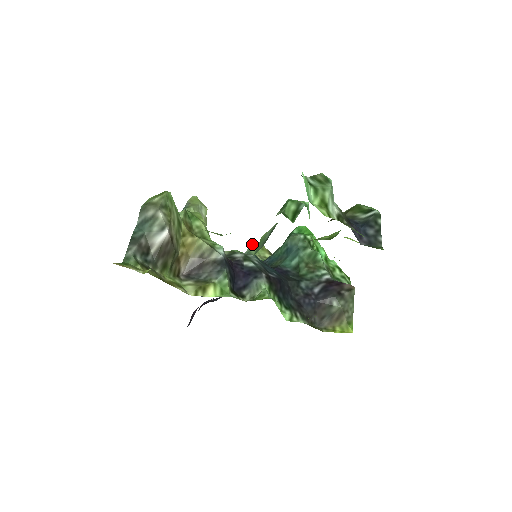
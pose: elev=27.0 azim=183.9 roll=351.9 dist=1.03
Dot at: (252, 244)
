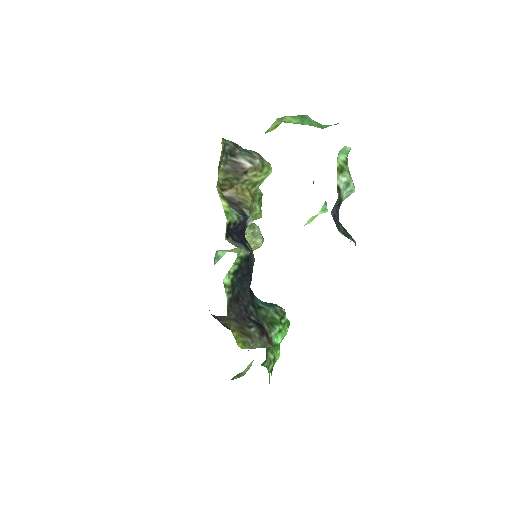
Dot at: occluded
